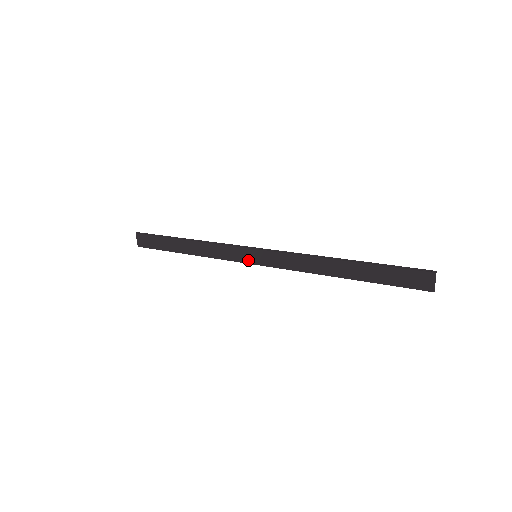
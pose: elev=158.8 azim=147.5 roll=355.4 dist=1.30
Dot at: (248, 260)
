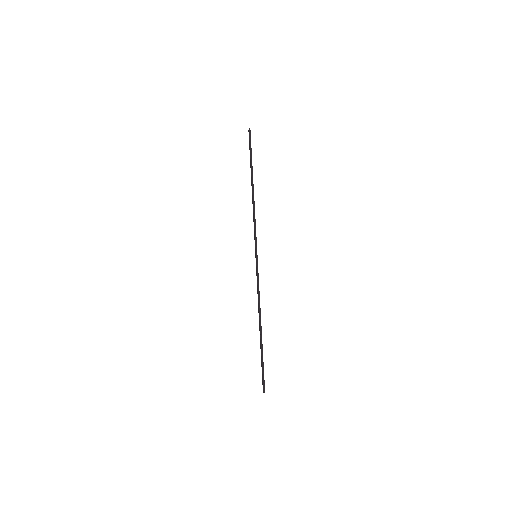
Dot at: occluded
